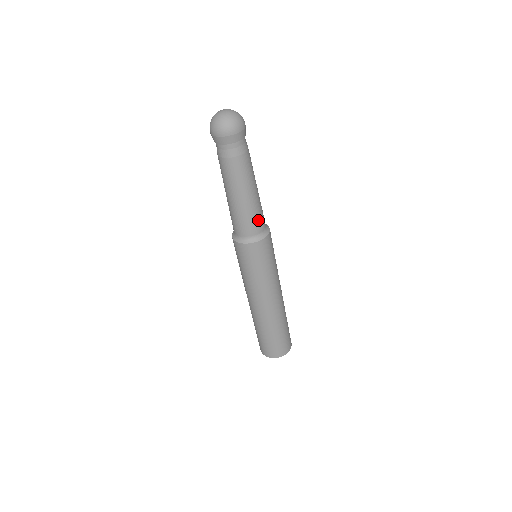
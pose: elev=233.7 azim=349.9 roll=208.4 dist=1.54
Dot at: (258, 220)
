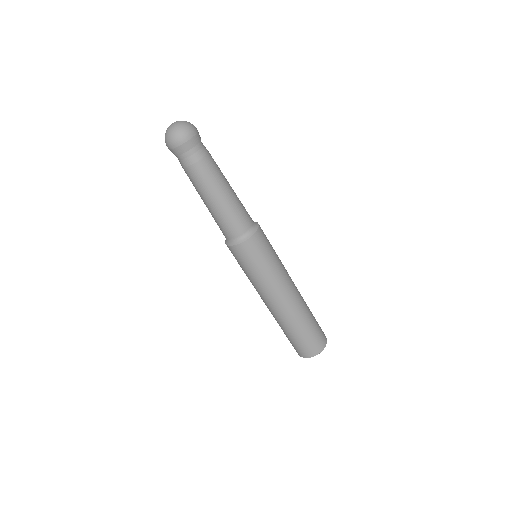
Dot at: (235, 223)
